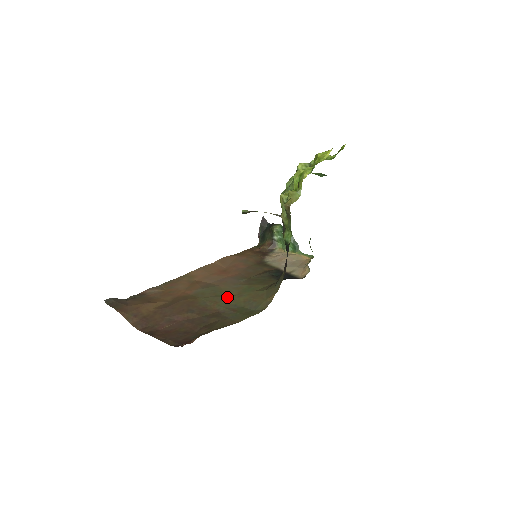
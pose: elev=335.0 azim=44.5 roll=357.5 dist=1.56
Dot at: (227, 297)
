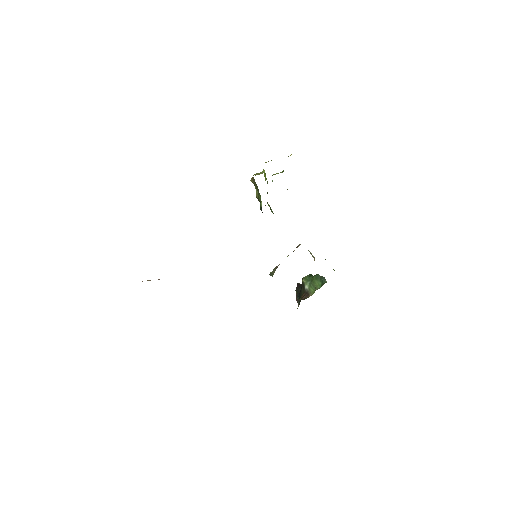
Dot at: occluded
